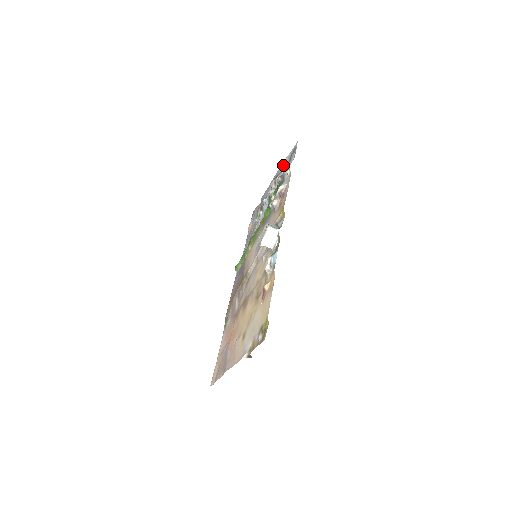
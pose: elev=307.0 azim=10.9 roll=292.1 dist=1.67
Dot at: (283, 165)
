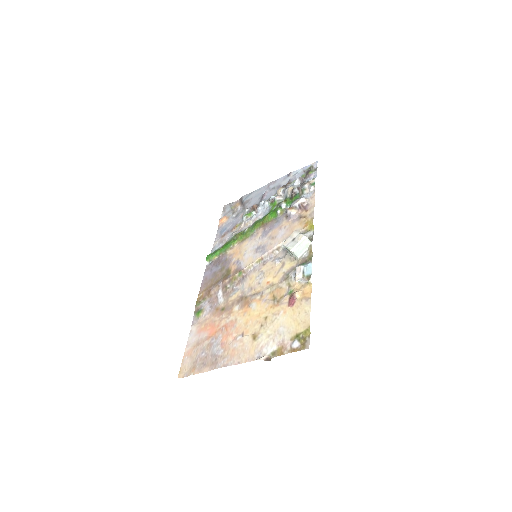
Dot at: (299, 178)
